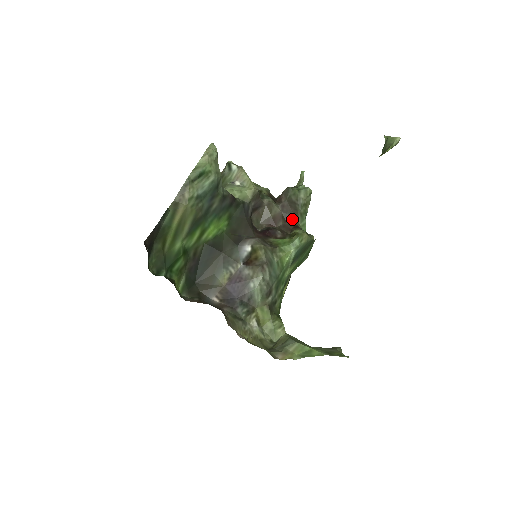
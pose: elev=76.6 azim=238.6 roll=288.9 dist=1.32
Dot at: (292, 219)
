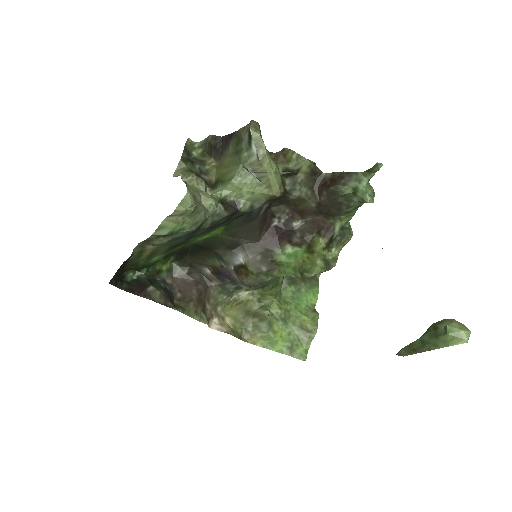
Dot at: (329, 216)
